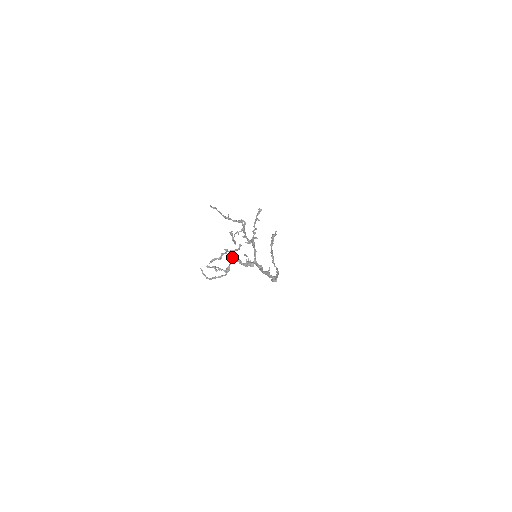
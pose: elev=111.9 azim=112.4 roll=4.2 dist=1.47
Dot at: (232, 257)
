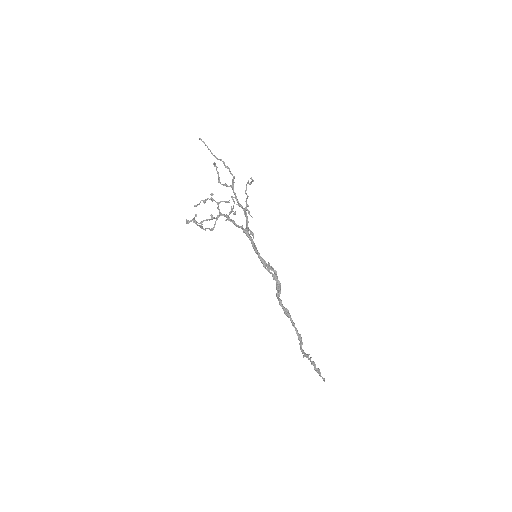
Dot at: (219, 211)
